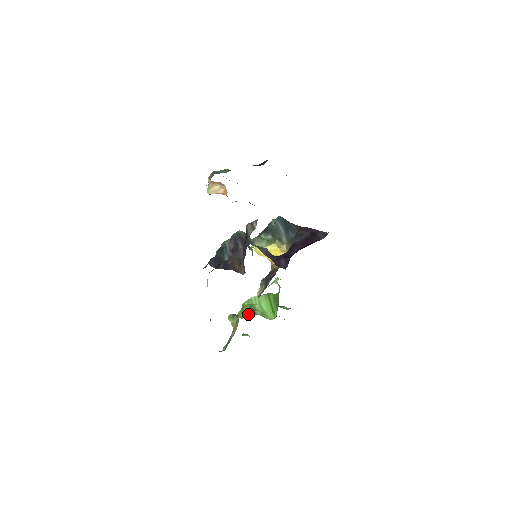
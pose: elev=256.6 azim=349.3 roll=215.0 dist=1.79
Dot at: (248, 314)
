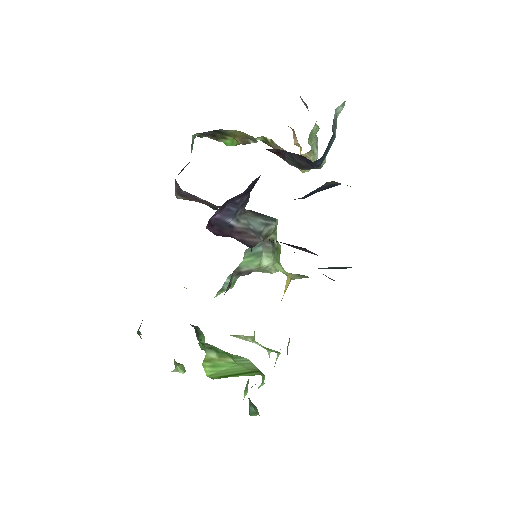
Dot at: occluded
